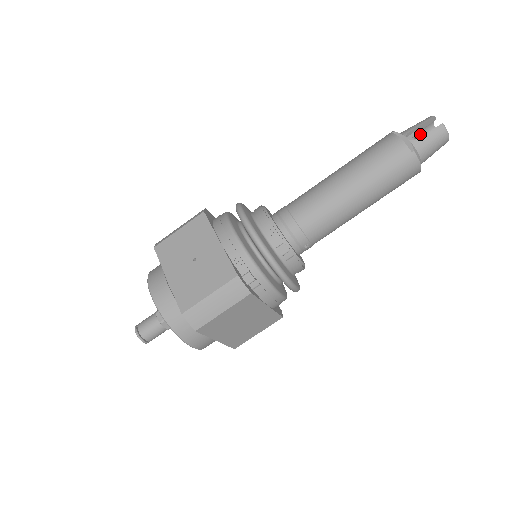
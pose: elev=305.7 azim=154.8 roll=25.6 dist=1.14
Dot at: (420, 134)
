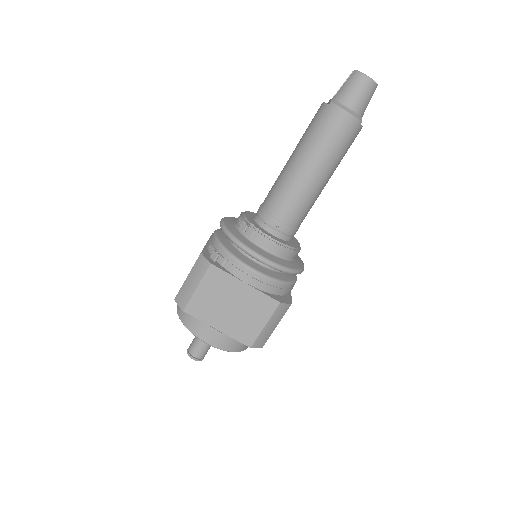
Dot at: occluded
